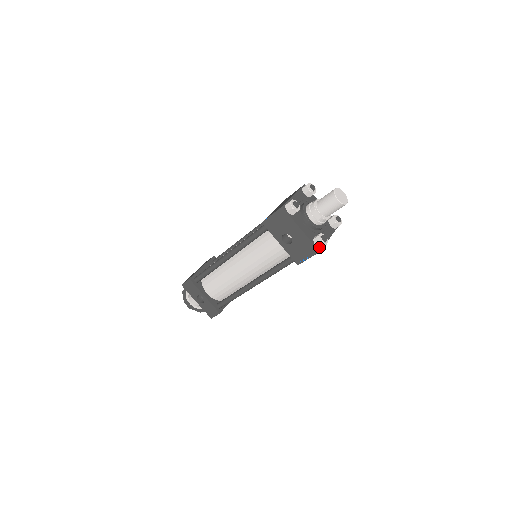
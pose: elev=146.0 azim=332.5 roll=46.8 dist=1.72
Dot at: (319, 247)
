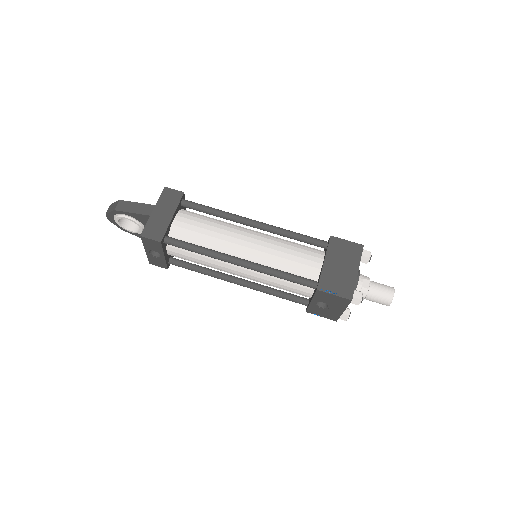
Dot at: (339, 318)
